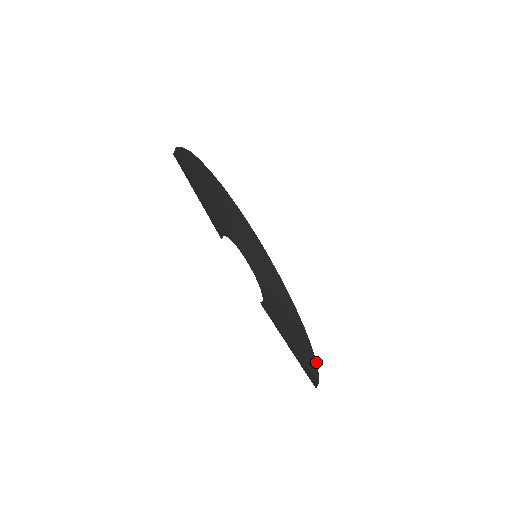
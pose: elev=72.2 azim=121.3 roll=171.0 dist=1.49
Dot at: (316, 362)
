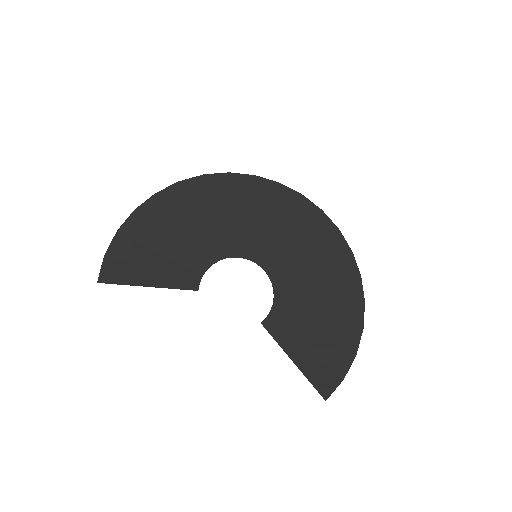
Dot at: (361, 333)
